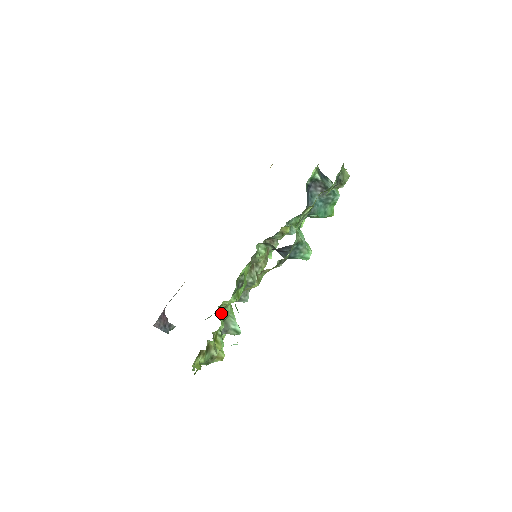
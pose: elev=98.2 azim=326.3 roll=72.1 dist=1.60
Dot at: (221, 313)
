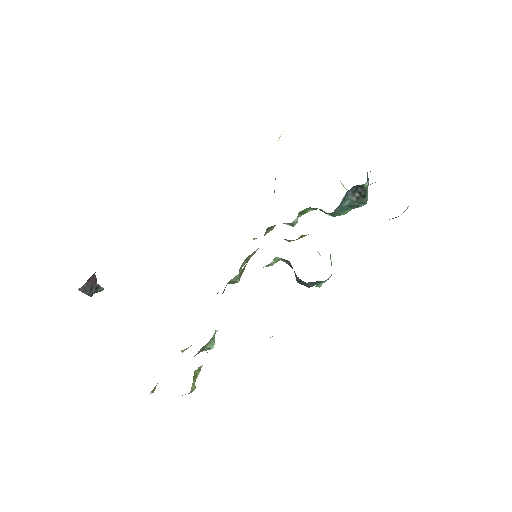
Dot at: occluded
